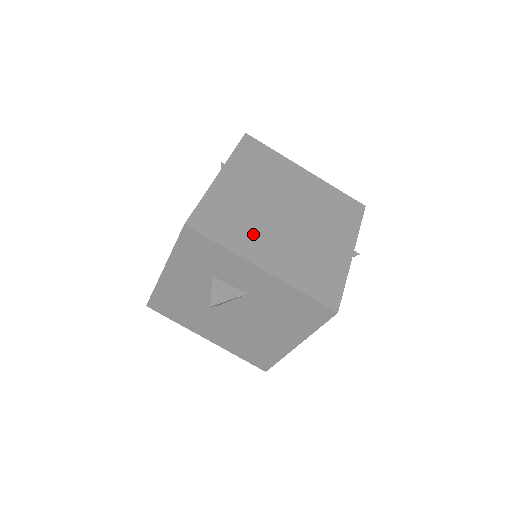
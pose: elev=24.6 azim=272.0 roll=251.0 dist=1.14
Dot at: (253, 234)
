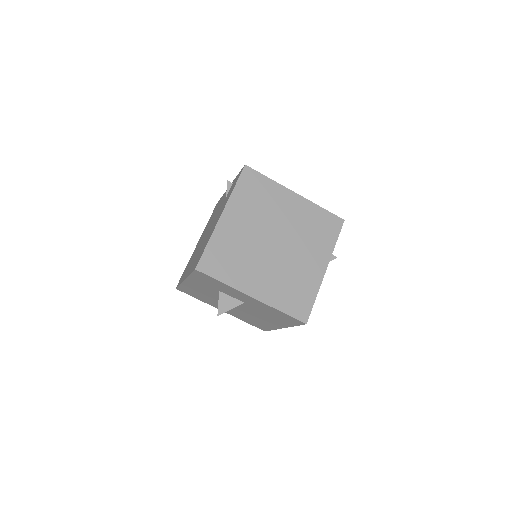
Dot at: (247, 268)
